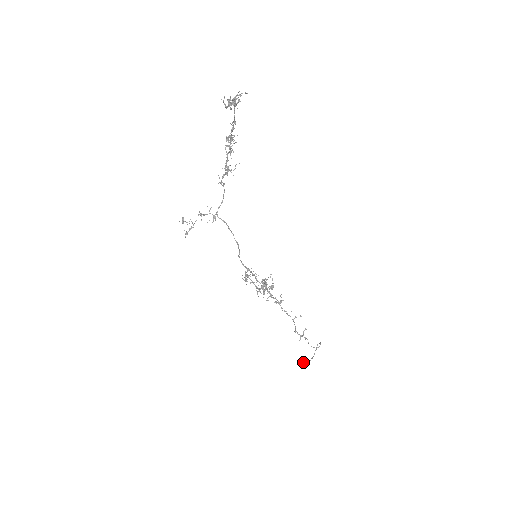
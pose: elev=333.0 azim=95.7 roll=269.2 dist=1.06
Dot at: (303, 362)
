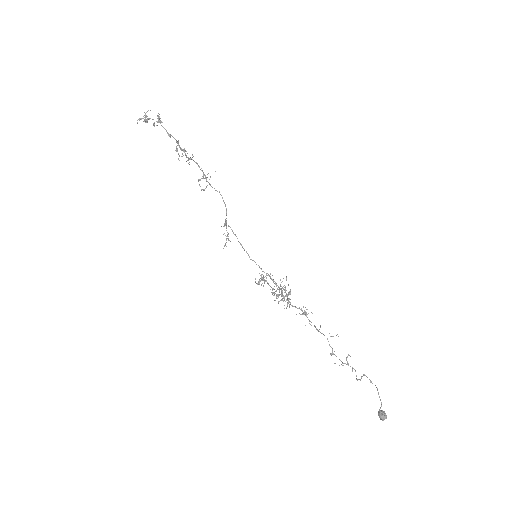
Dot at: (378, 412)
